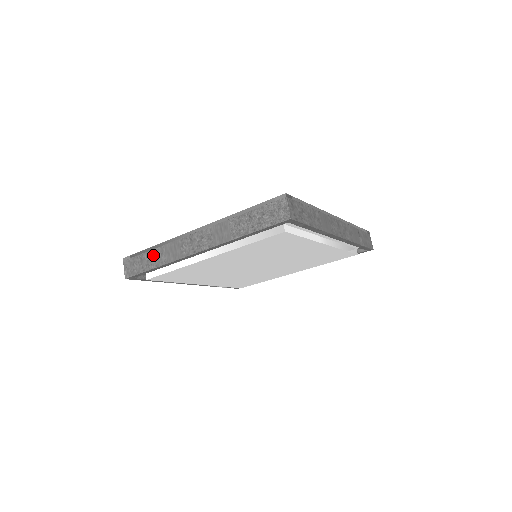
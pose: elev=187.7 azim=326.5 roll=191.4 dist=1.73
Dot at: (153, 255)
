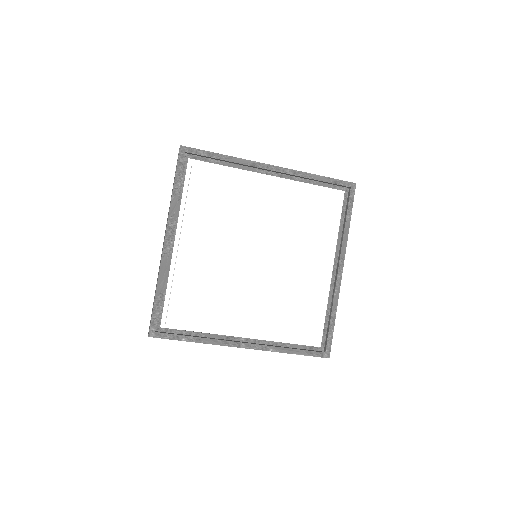
Dot at: occluded
